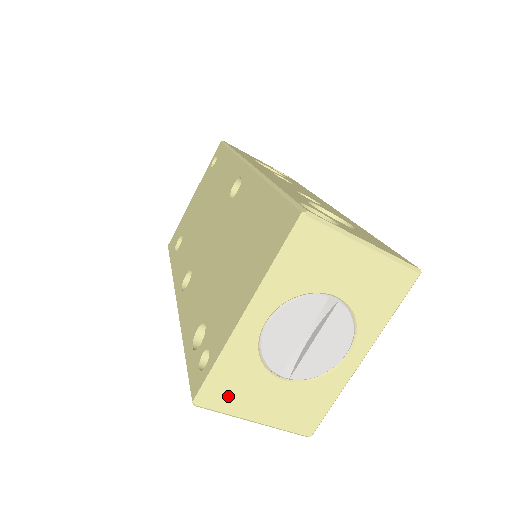
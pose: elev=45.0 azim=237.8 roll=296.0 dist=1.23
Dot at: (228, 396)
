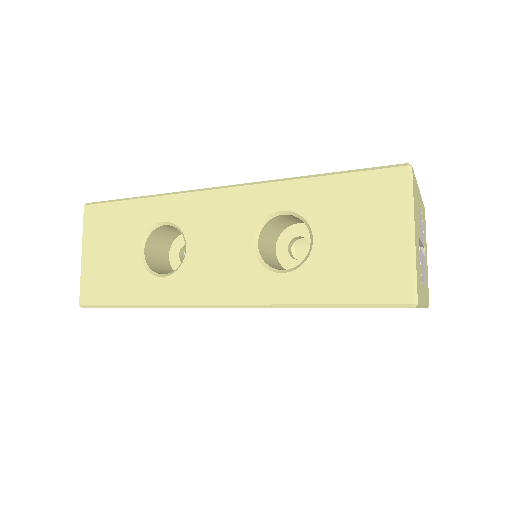
Dot at: (415, 195)
